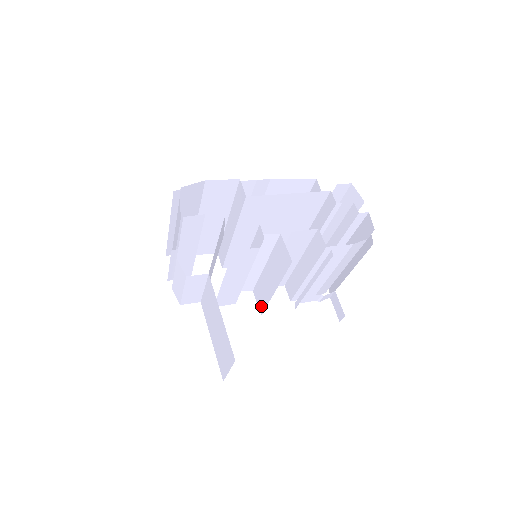
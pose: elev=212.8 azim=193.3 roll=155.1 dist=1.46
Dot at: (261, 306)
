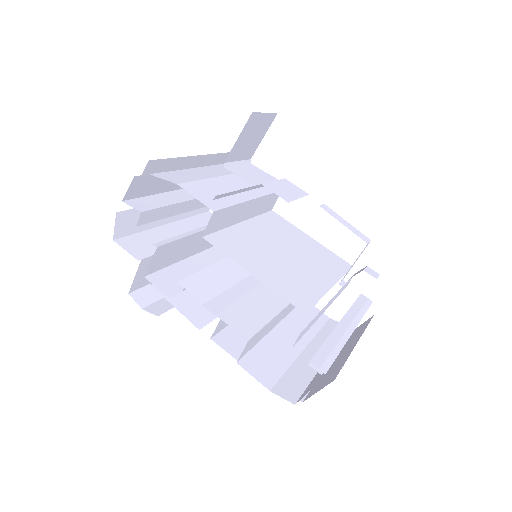
Dot at: occluded
